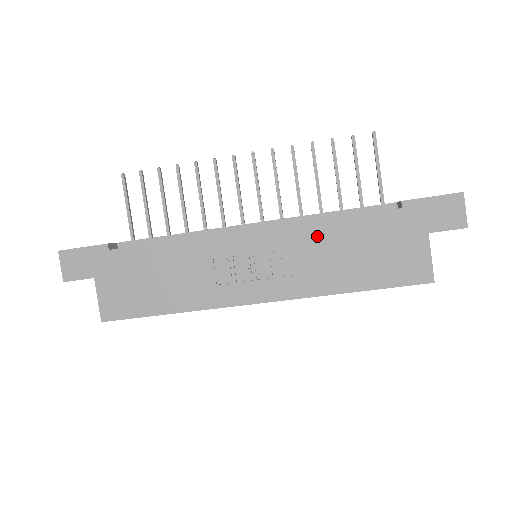
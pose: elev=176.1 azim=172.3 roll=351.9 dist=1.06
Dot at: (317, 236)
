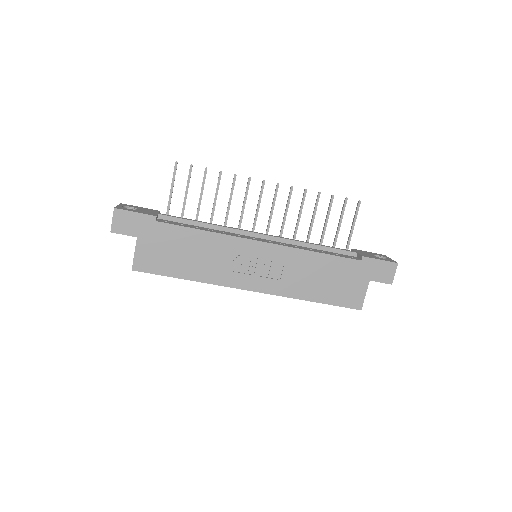
Dot at: (305, 260)
